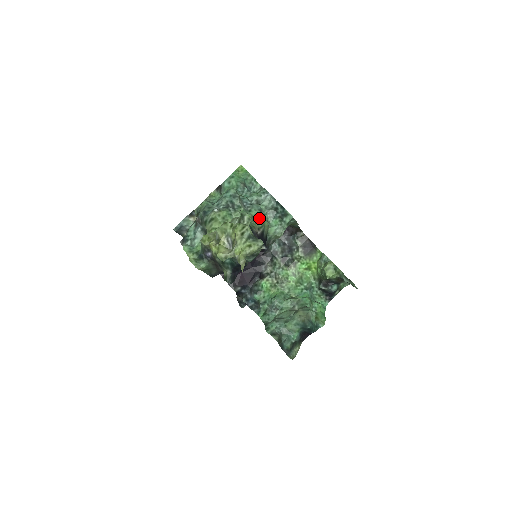
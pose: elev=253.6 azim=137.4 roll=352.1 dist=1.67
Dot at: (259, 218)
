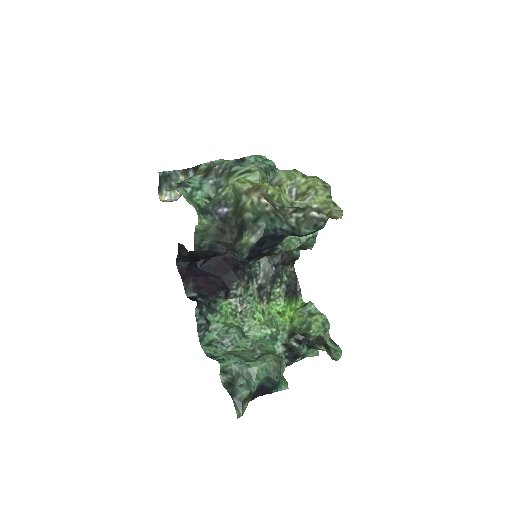
Dot at: occluded
